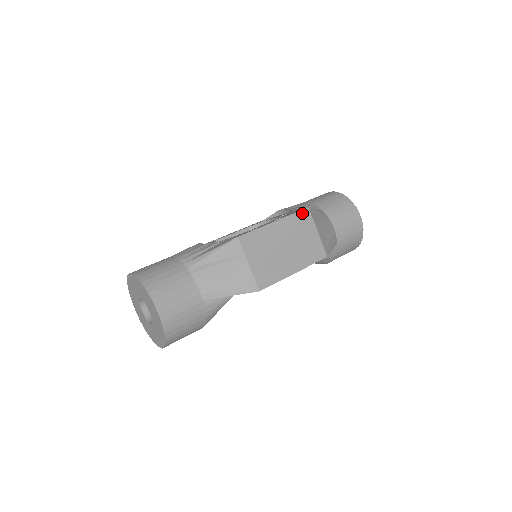
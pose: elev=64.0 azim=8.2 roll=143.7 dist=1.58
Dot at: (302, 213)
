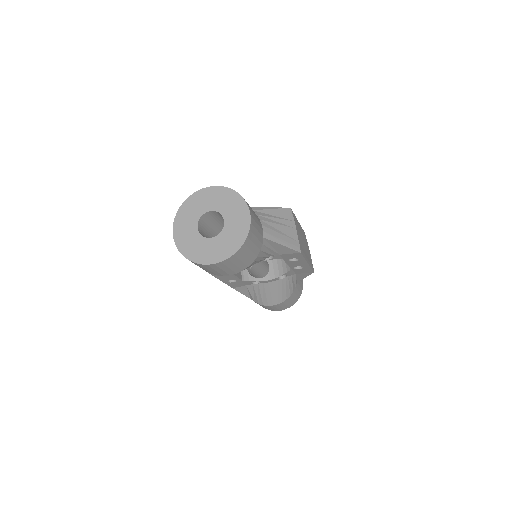
Dot at: (304, 233)
